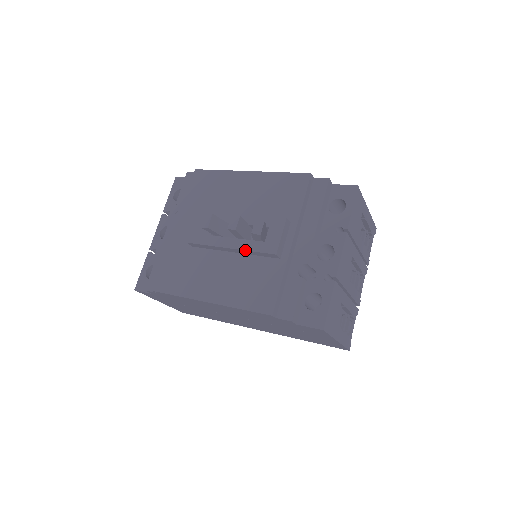
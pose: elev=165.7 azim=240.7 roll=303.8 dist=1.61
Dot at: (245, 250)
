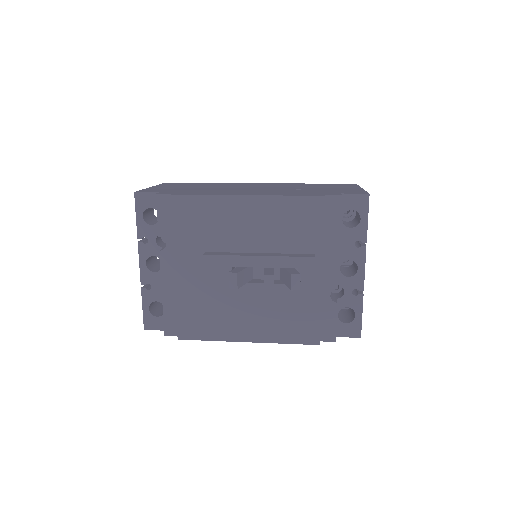
Dot at: occluded
